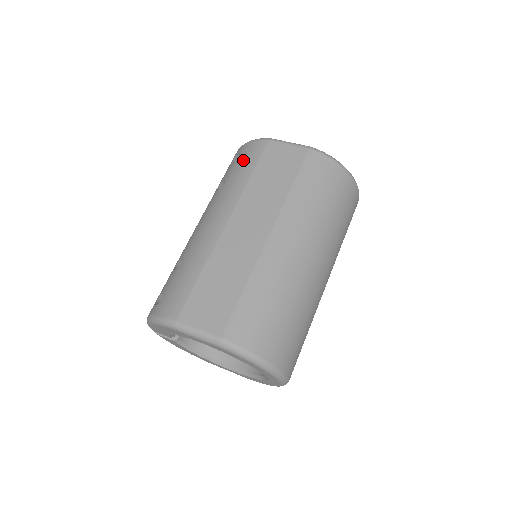
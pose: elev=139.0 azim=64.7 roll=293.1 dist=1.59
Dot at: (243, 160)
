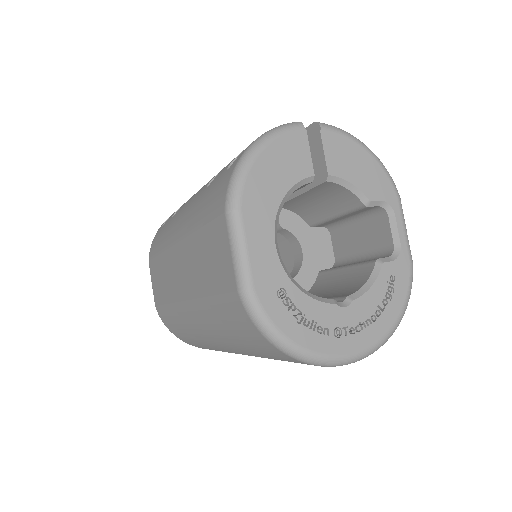
Dot at: (213, 191)
